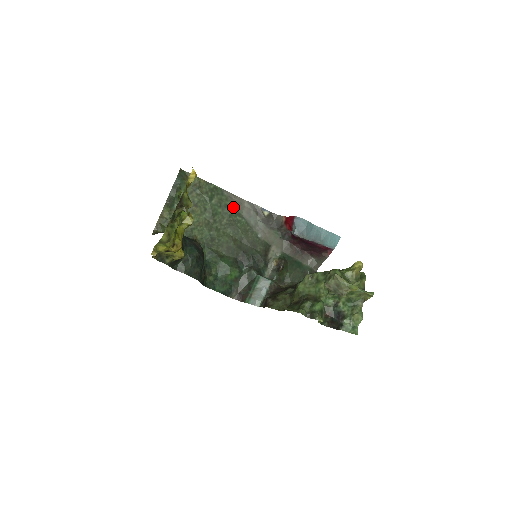
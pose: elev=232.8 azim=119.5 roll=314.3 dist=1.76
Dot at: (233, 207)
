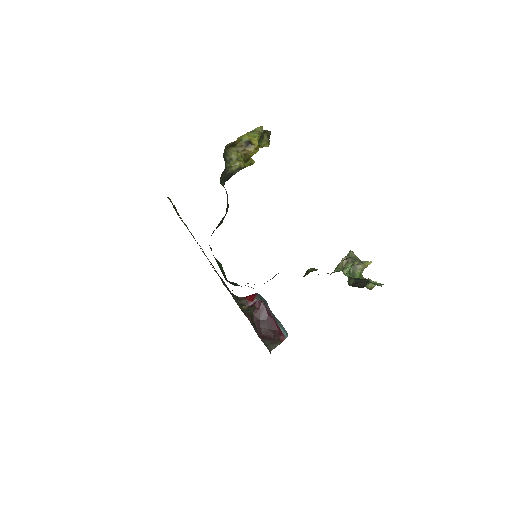
Dot at: occluded
